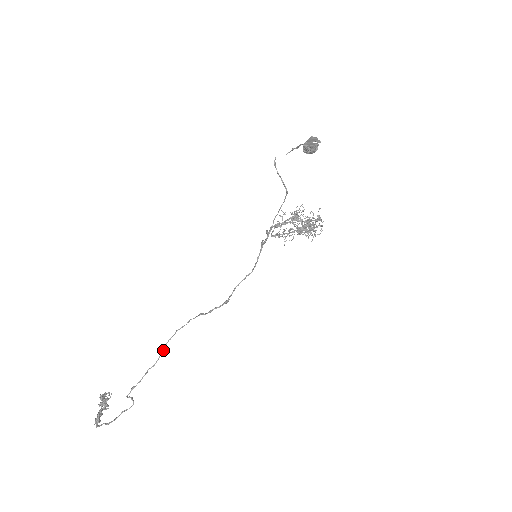
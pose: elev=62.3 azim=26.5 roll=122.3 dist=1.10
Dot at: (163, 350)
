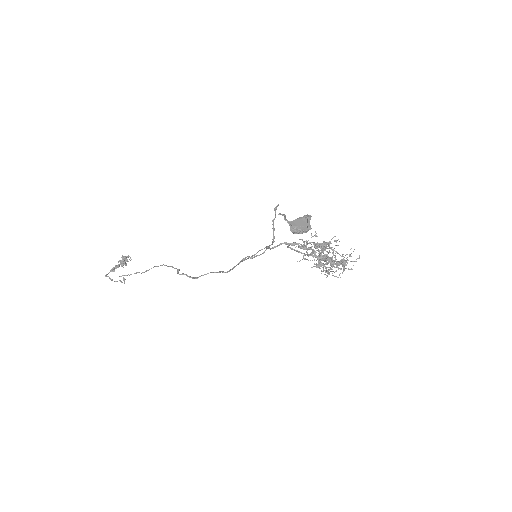
Dot at: occluded
